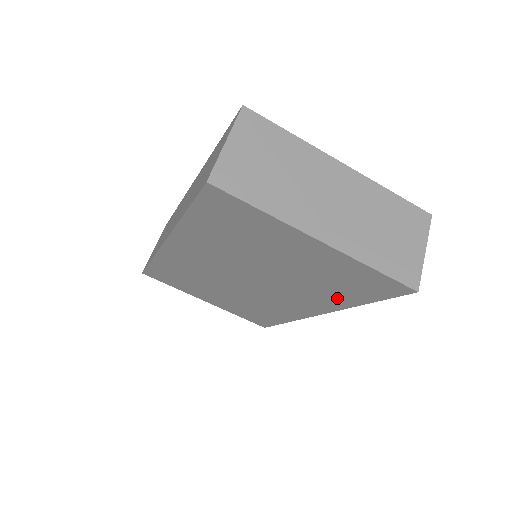
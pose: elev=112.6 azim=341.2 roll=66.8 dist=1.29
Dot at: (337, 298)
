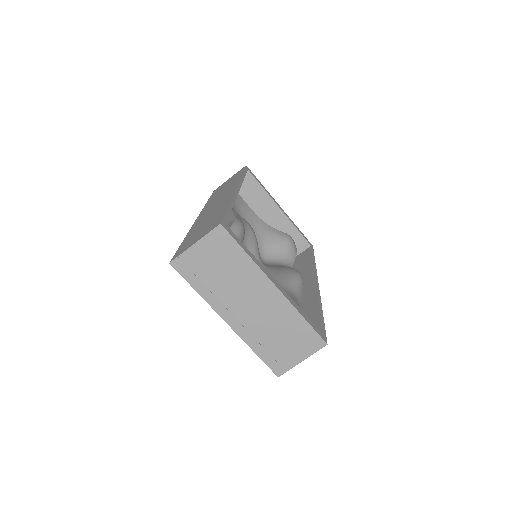
Dot at: occluded
